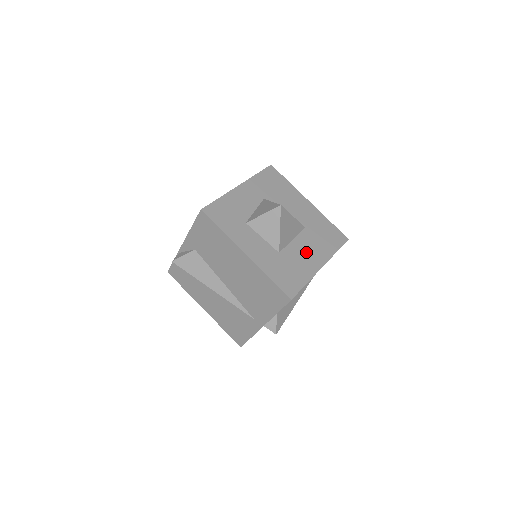
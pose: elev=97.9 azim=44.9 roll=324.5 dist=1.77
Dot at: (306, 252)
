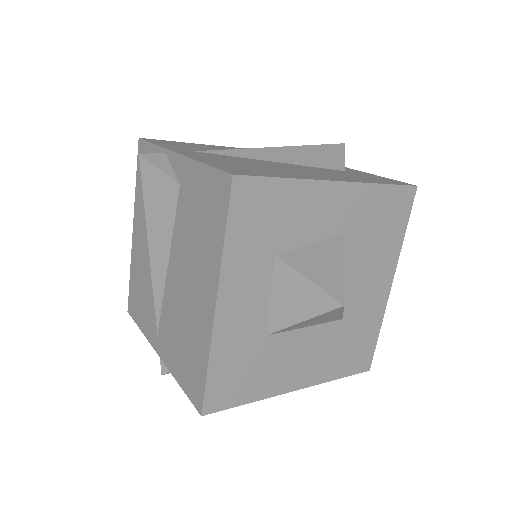
Dot at: (302, 357)
